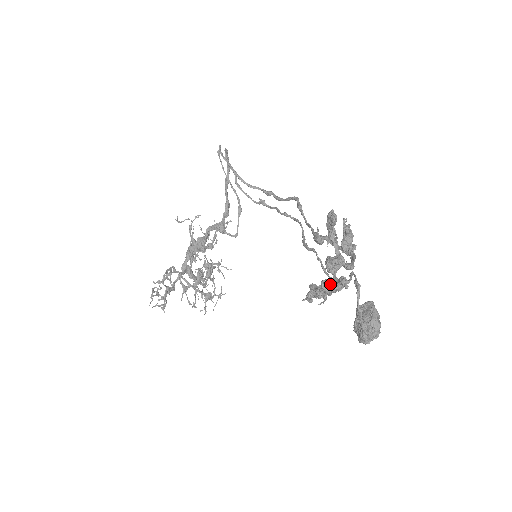
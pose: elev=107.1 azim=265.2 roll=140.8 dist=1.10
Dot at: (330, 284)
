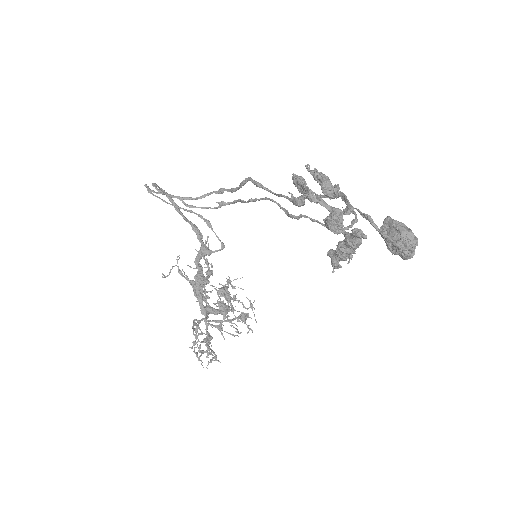
Dot at: (347, 245)
